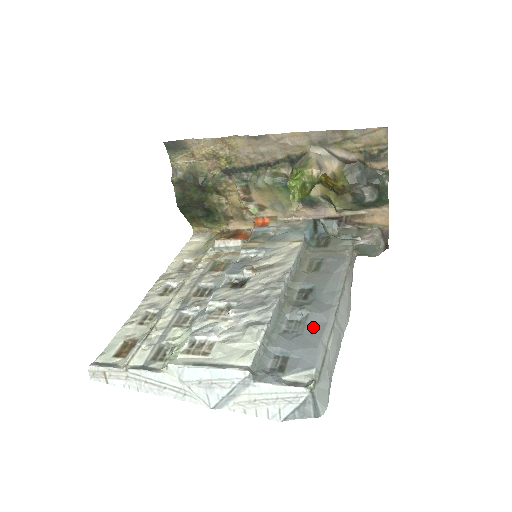
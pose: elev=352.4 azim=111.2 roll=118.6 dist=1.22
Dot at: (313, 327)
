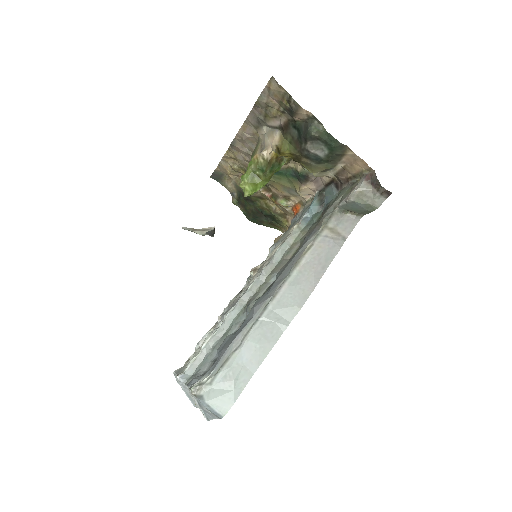
Dot at: (243, 325)
